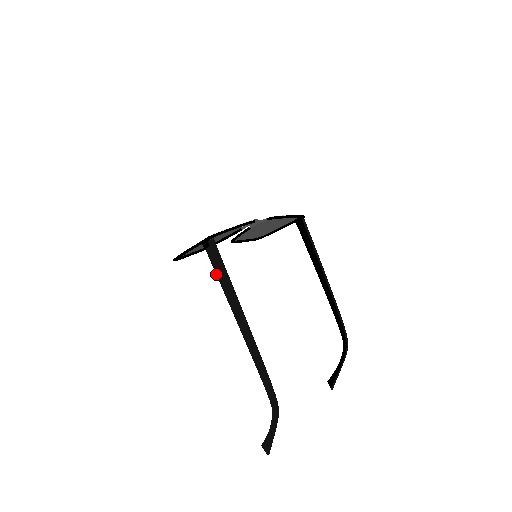
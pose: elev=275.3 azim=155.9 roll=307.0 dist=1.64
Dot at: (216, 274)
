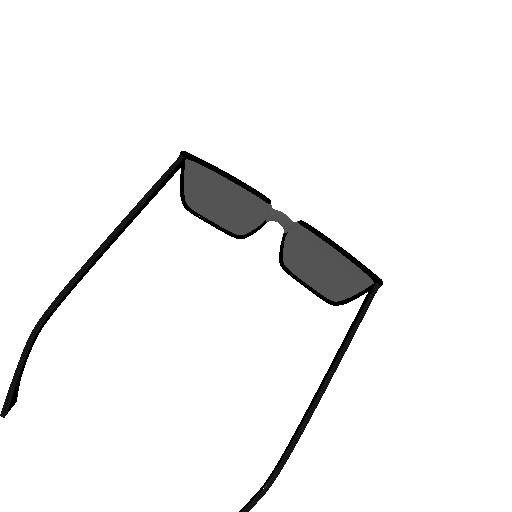
Dot at: occluded
